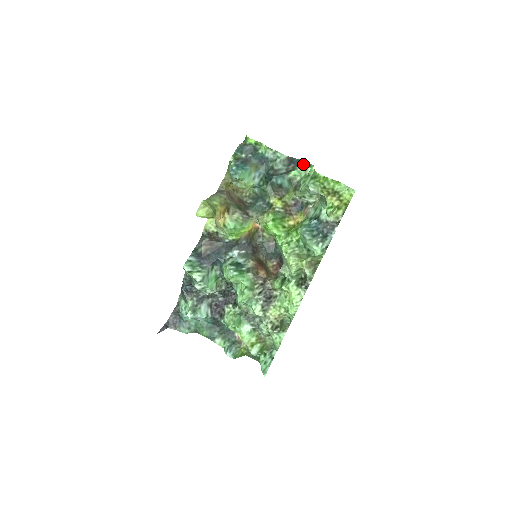
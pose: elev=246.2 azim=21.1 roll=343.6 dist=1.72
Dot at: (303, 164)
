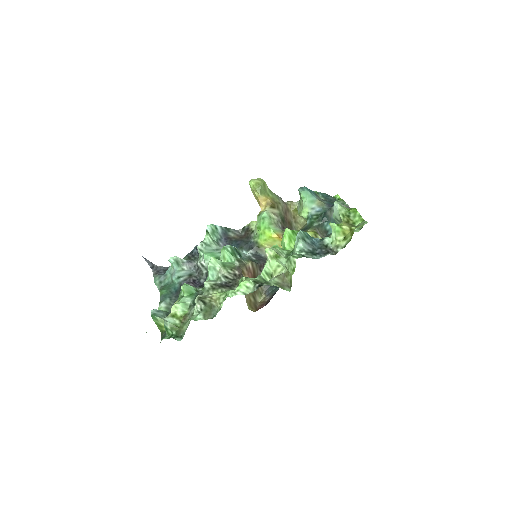
Dot at: occluded
